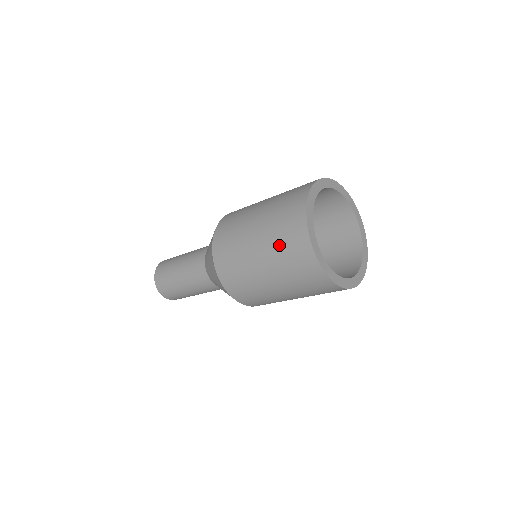
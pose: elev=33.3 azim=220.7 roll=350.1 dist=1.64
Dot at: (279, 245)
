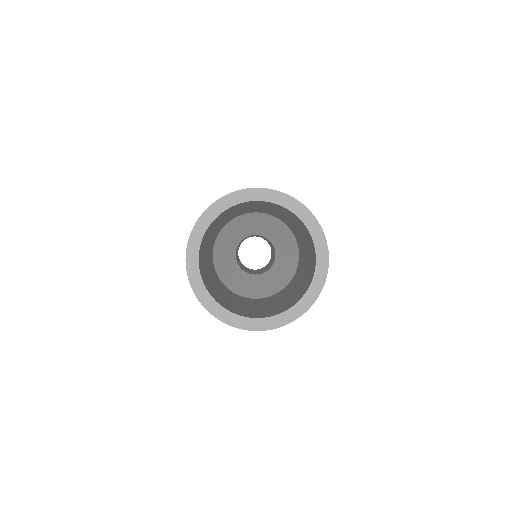
Dot at: occluded
